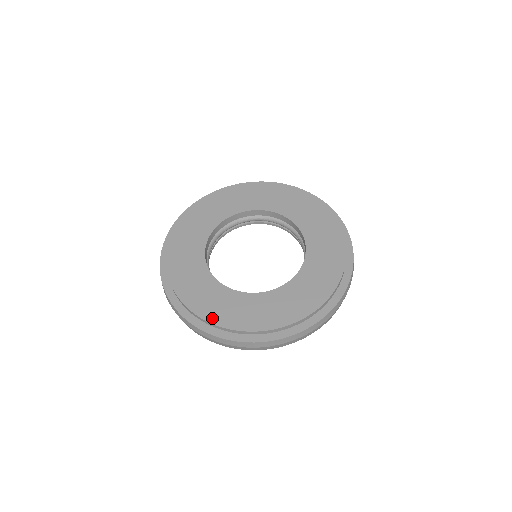
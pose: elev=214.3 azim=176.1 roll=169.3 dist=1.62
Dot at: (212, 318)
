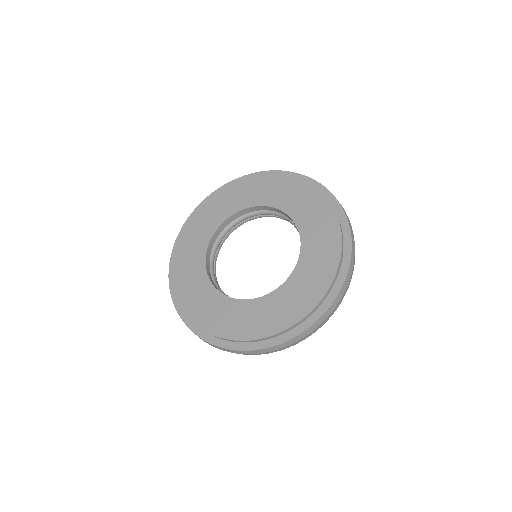
Dot at: (184, 302)
